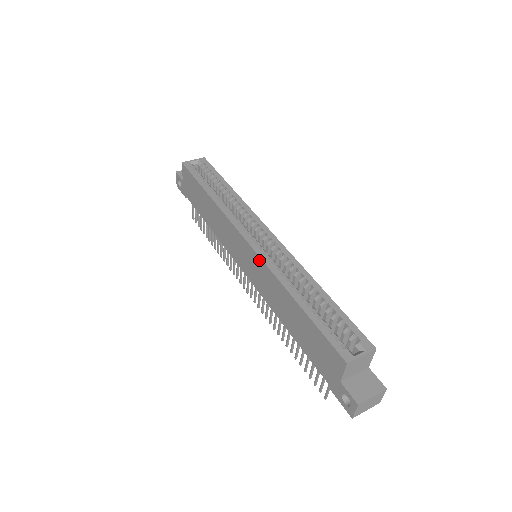
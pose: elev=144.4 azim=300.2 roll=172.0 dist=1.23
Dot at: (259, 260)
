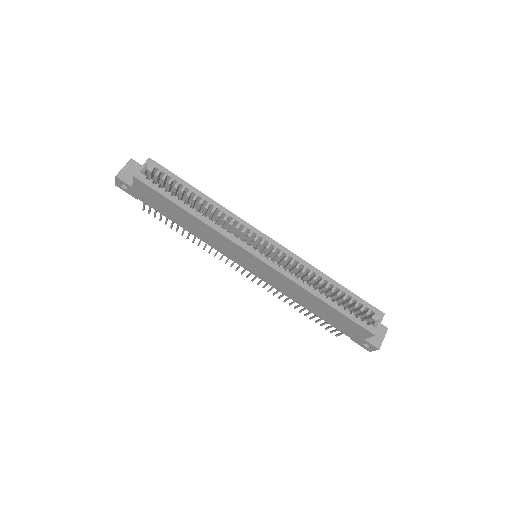
Dot at: (276, 272)
